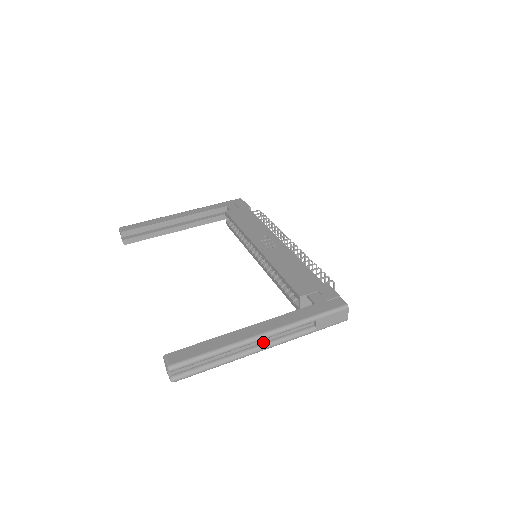
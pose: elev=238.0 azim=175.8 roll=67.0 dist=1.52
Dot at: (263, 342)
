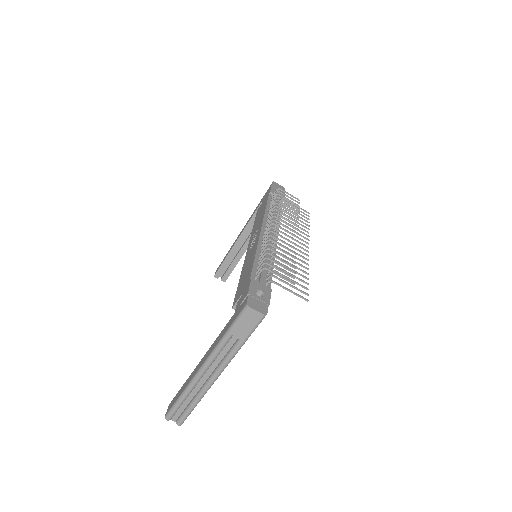
Dot at: (213, 371)
